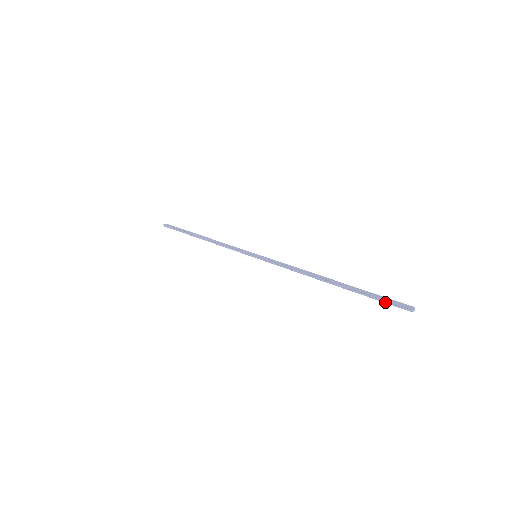
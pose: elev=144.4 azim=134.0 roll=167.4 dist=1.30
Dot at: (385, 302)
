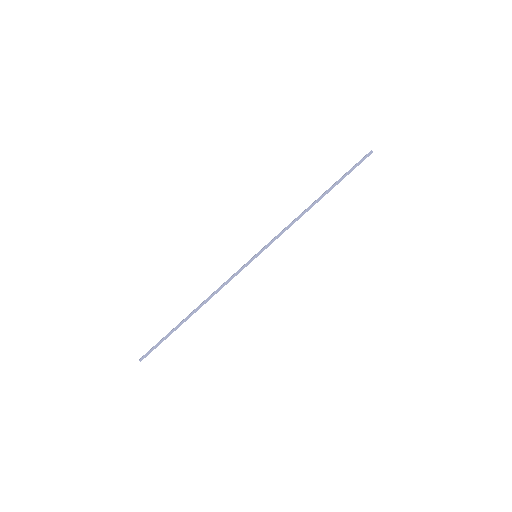
Dot at: (357, 165)
